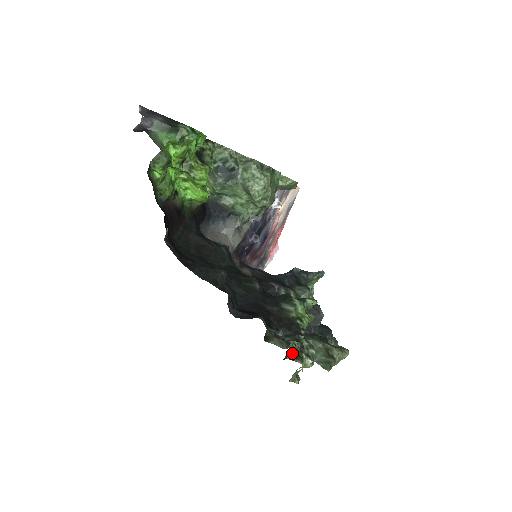
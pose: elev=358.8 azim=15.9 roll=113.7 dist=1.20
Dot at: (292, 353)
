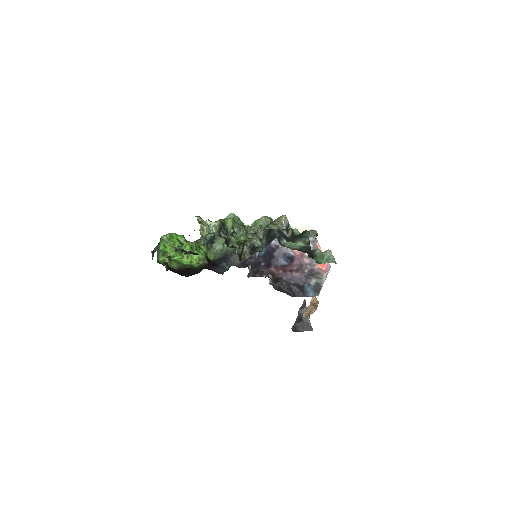
Dot at: occluded
